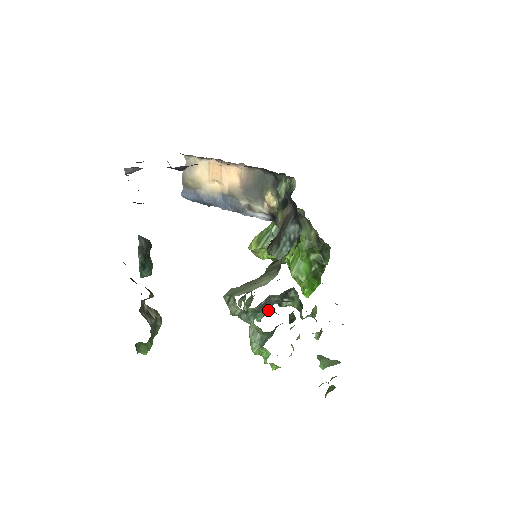
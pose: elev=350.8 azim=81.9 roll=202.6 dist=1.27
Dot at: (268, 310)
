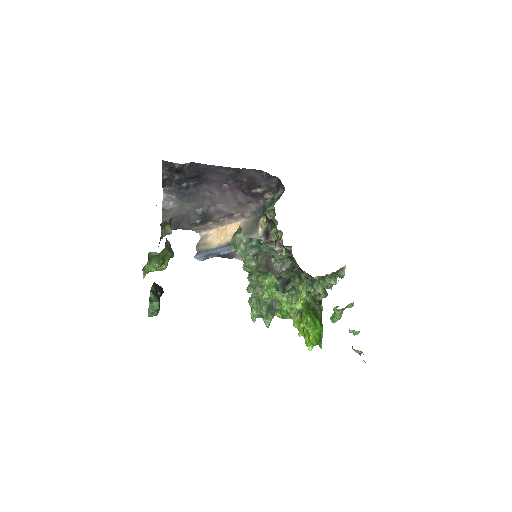
Dot at: (273, 312)
